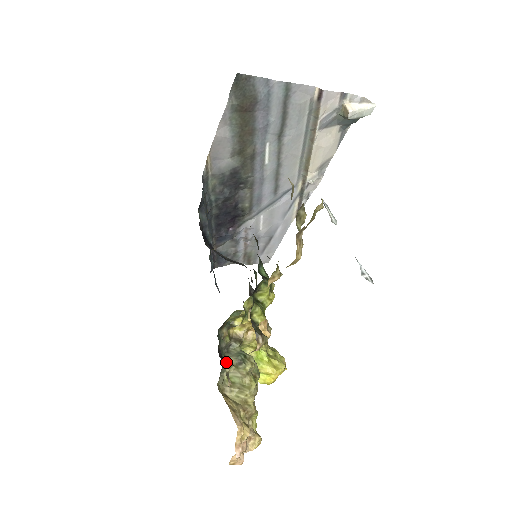
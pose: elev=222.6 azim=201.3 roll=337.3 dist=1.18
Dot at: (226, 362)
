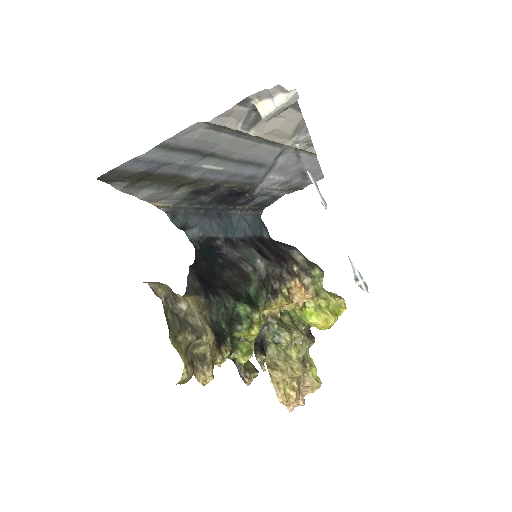
Dot at: (258, 352)
